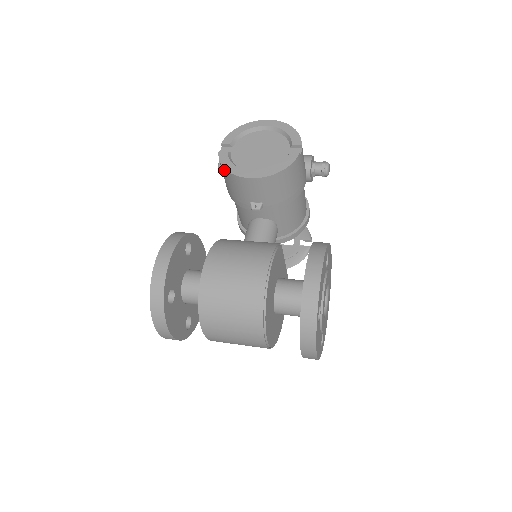
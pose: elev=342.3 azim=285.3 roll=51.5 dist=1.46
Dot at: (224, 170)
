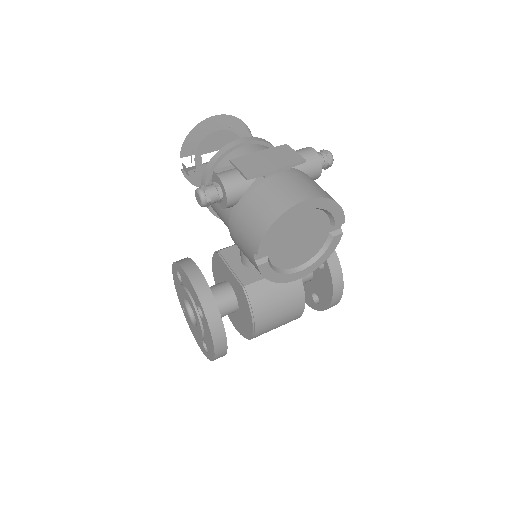
Dot at: (267, 278)
